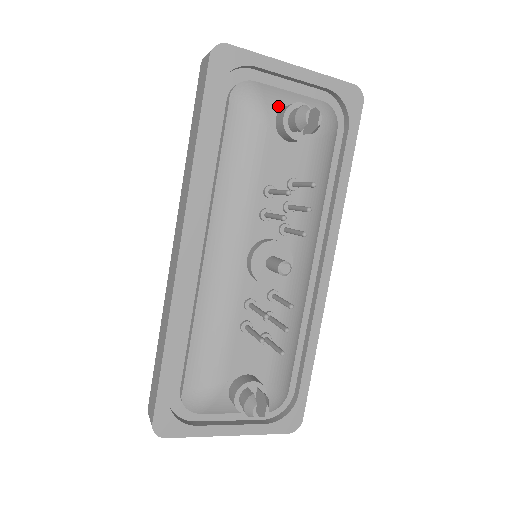
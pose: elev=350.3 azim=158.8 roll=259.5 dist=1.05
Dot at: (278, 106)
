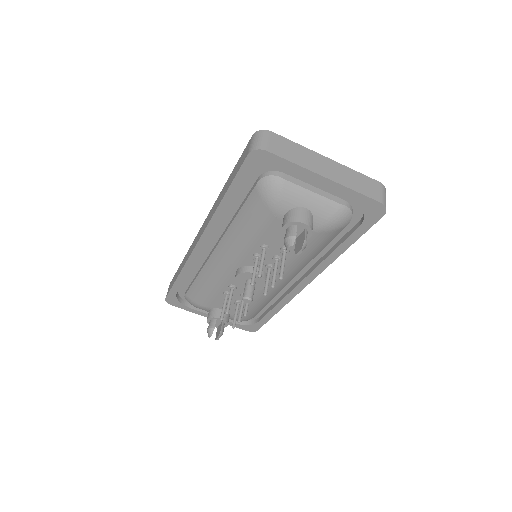
Dot at: (292, 206)
